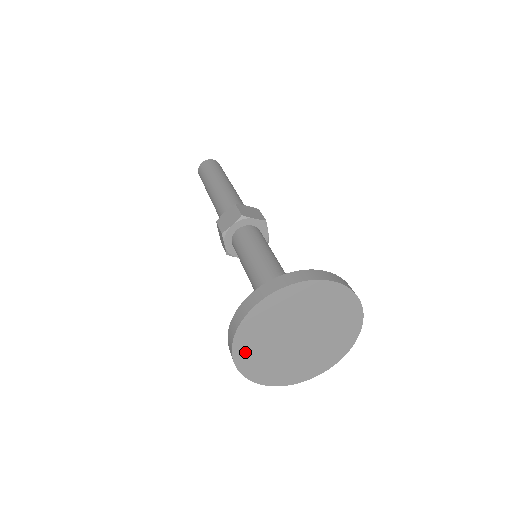
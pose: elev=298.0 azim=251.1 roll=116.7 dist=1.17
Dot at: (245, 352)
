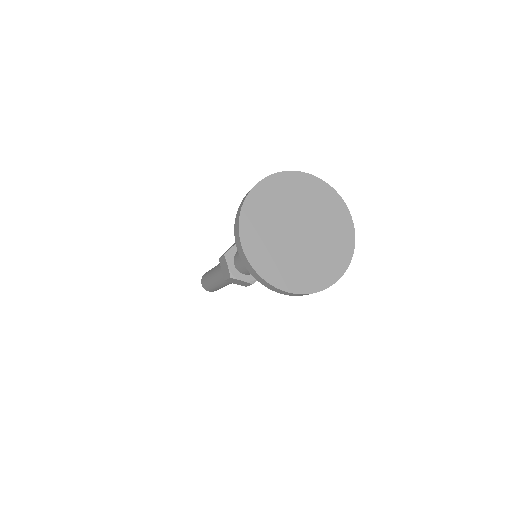
Dot at: (285, 279)
